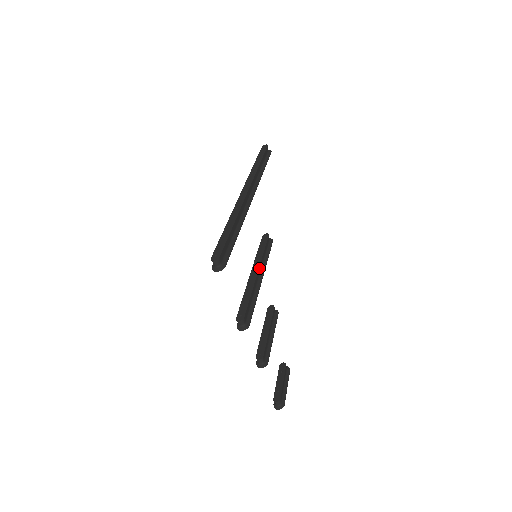
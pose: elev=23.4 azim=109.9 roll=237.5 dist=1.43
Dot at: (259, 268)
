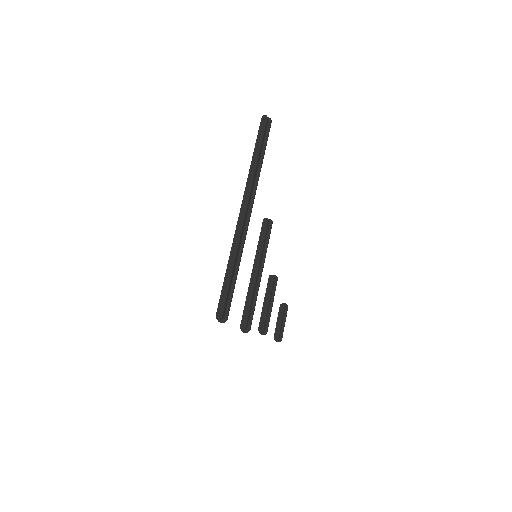
Dot at: (259, 267)
